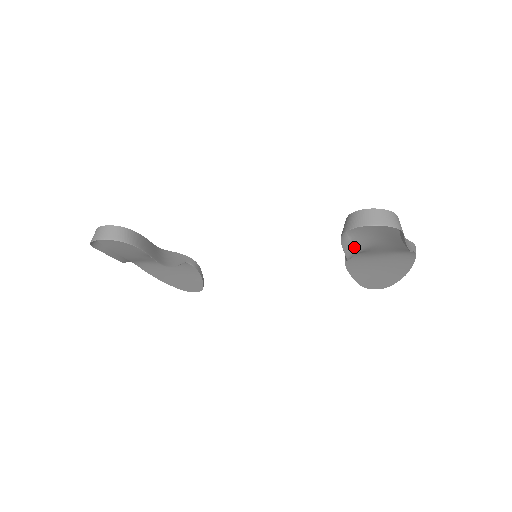
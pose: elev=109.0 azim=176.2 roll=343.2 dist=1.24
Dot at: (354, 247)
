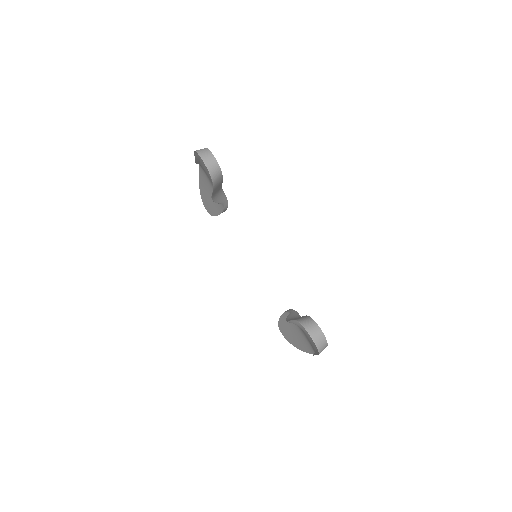
Dot at: (296, 323)
